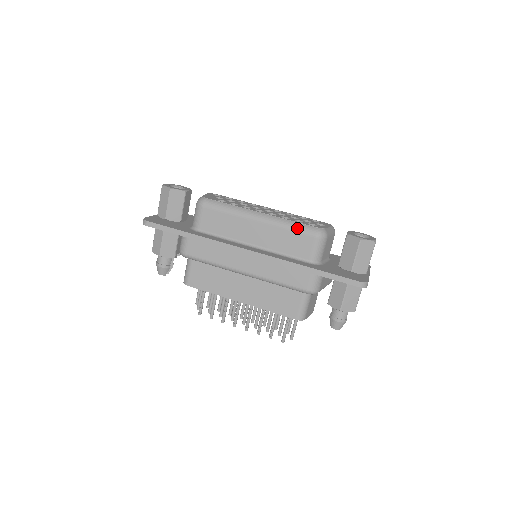
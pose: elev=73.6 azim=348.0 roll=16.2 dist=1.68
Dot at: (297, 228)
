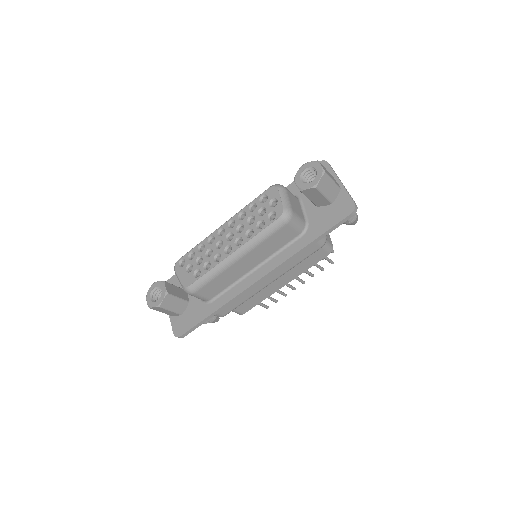
Dot at: (268, 234)
